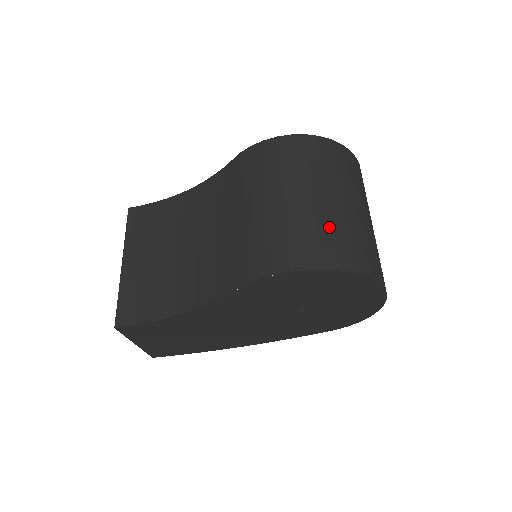
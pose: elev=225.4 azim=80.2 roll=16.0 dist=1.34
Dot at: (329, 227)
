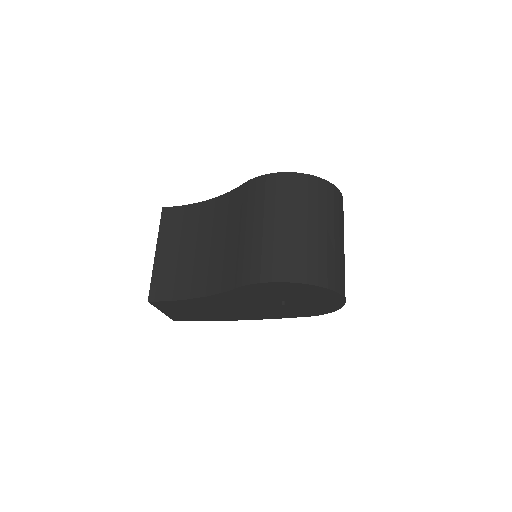
Dot at: (305, 251)
